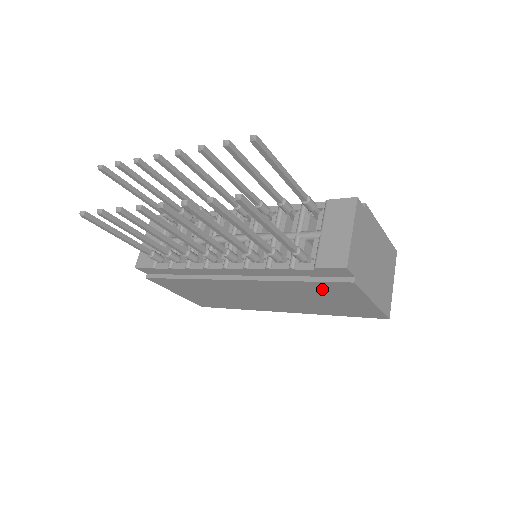
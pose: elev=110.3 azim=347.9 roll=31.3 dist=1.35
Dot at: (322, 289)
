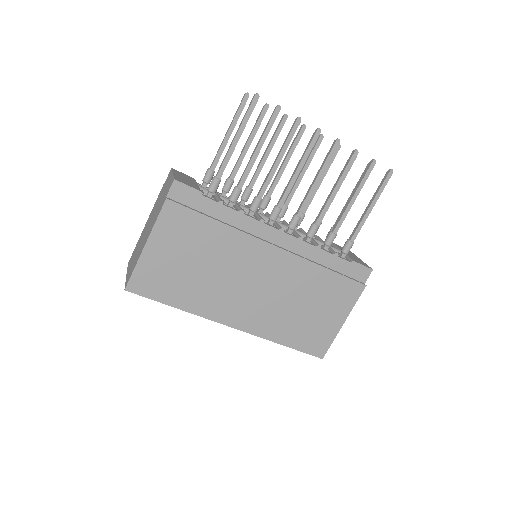
Dot at: (332, 289)
